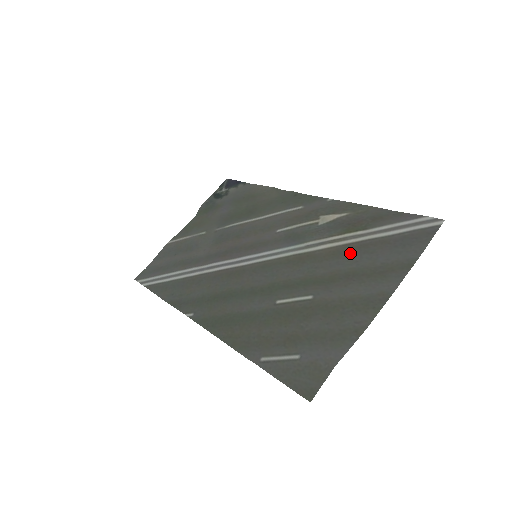
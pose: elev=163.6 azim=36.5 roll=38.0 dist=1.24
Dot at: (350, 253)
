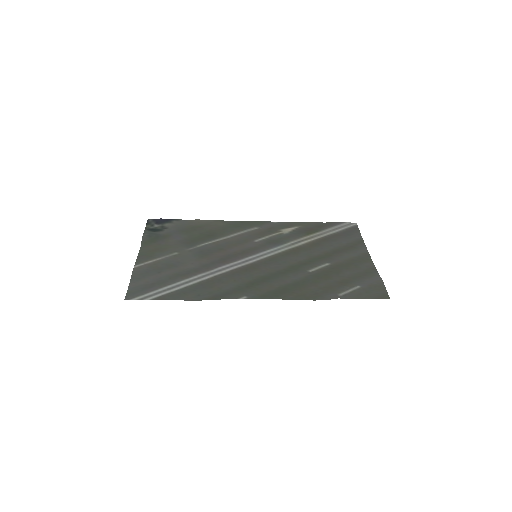
Dot at: (324, 243)
